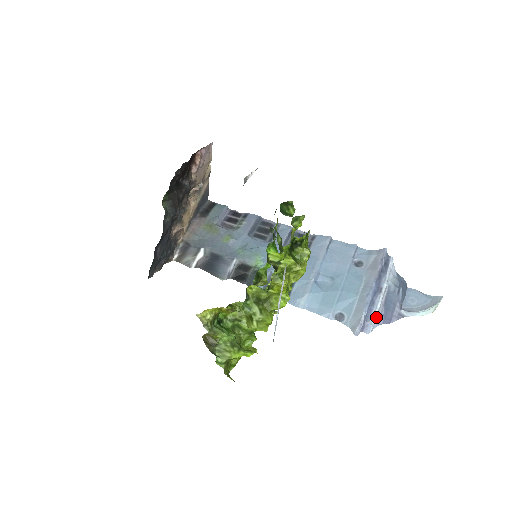
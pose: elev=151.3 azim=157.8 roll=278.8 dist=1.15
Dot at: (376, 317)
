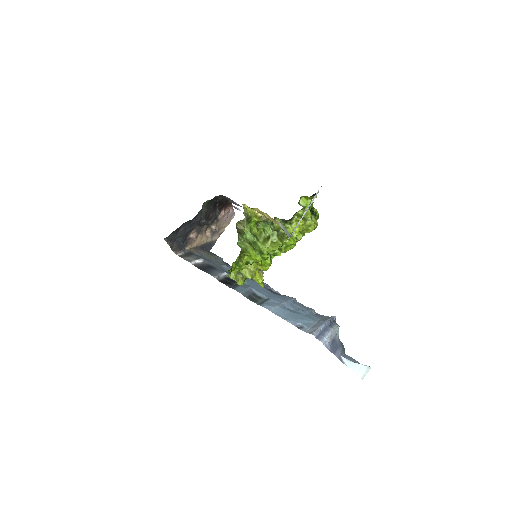
Dot at: (328, 337)
